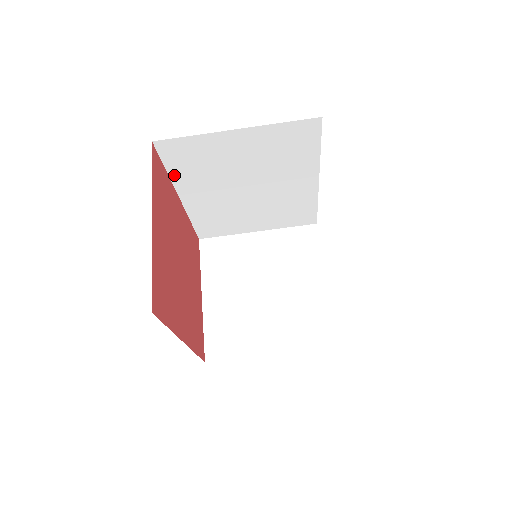
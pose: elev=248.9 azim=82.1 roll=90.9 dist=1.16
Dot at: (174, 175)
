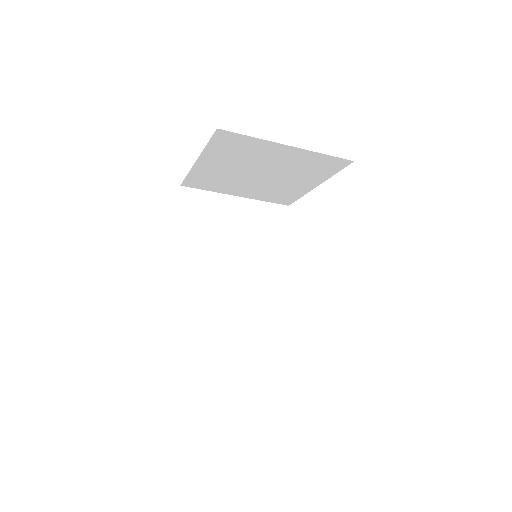
Dot at: occluded
